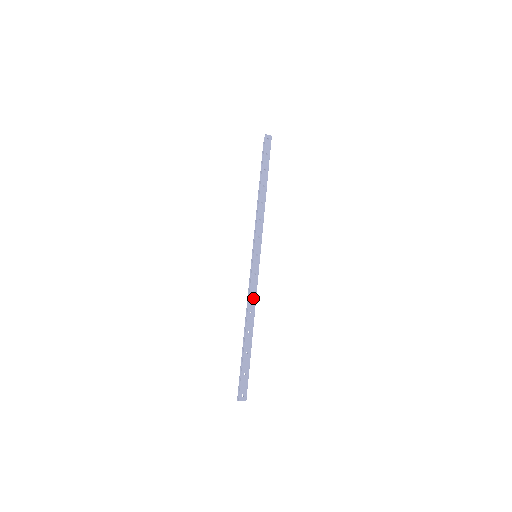
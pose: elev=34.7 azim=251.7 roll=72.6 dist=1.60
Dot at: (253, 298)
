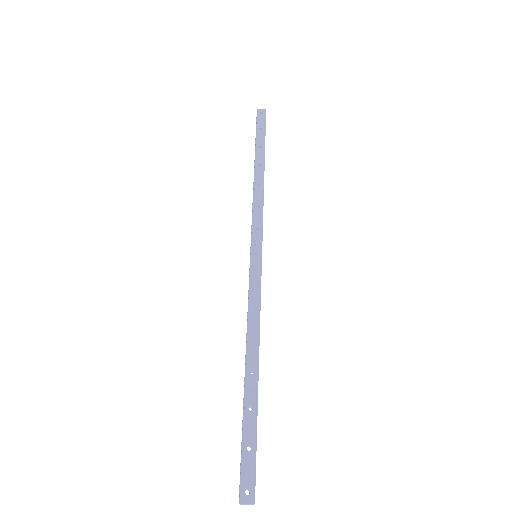
Dot at: (255, 316)
